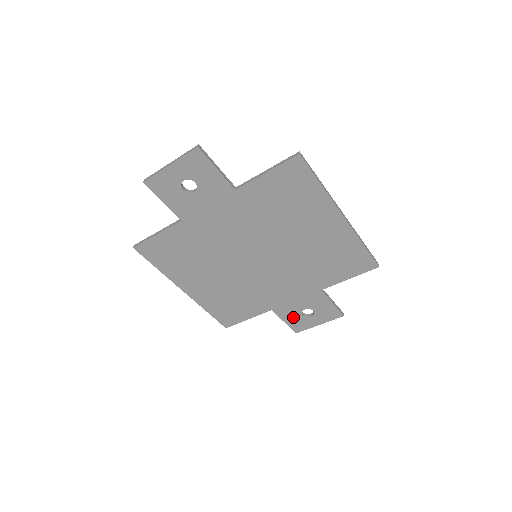
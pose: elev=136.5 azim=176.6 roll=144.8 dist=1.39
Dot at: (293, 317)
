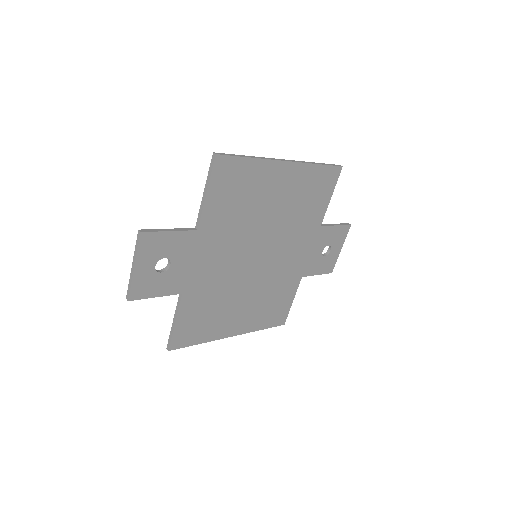
Dot at: (320, 265)
